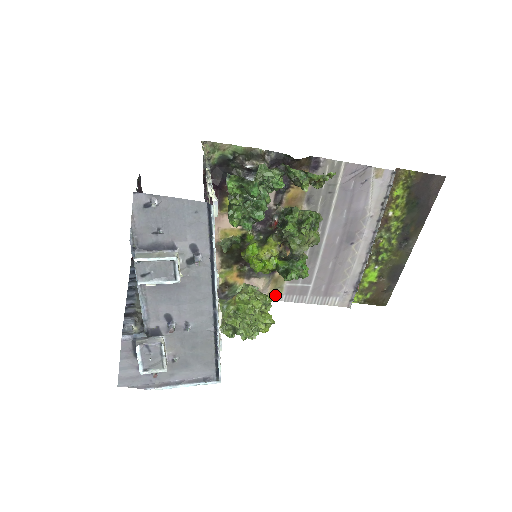
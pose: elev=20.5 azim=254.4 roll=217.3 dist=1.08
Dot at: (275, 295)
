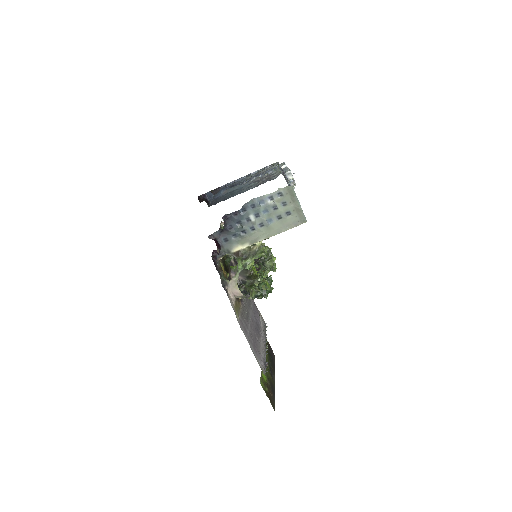
Dot at: (236, 313)
